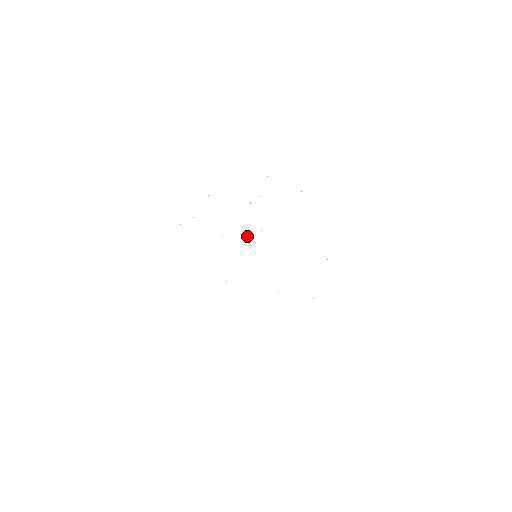
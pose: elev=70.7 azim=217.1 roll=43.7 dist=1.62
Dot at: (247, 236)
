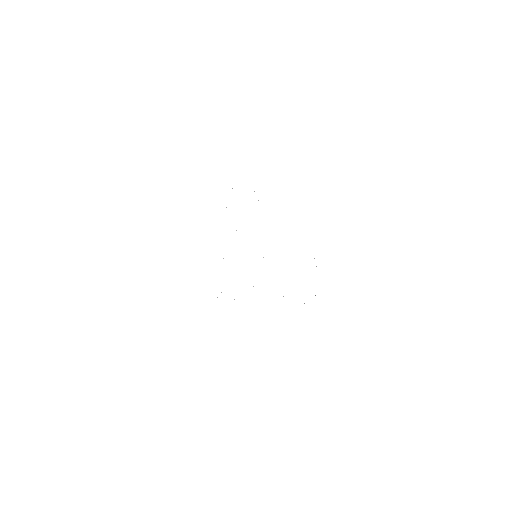
Dot at: occluded
